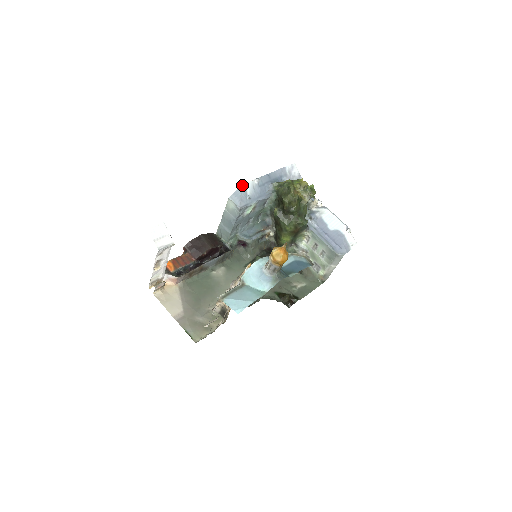
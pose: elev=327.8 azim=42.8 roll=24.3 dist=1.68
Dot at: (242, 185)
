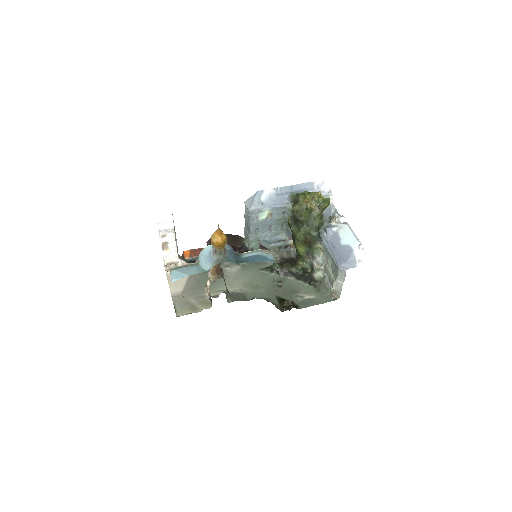
Dot at: (257, 191)
